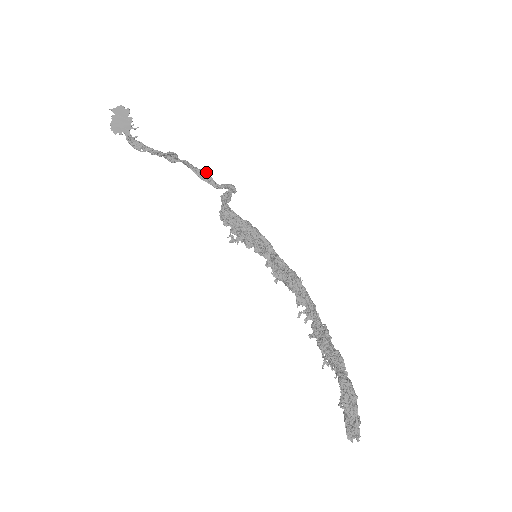
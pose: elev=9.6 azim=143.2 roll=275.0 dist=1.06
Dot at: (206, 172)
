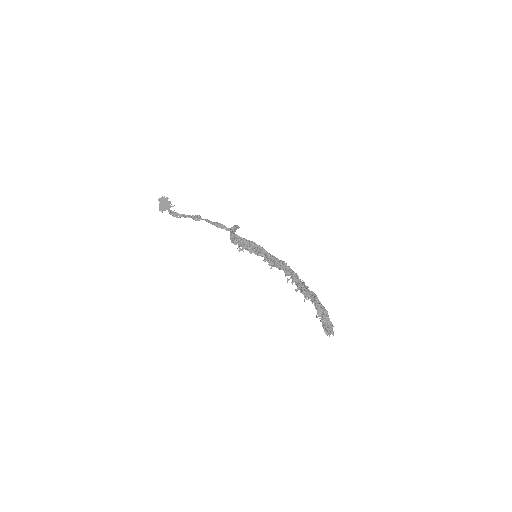
Dot at: (220, 223)
